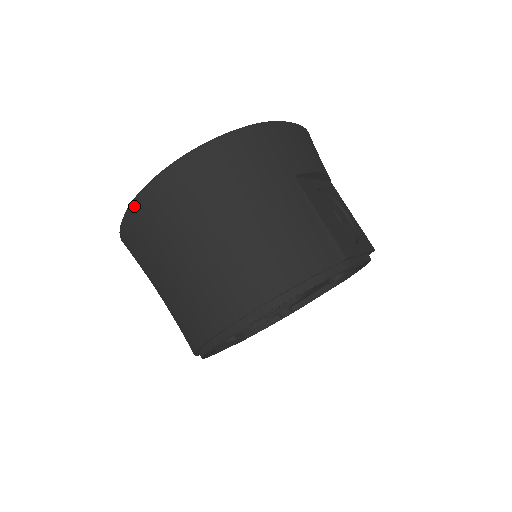
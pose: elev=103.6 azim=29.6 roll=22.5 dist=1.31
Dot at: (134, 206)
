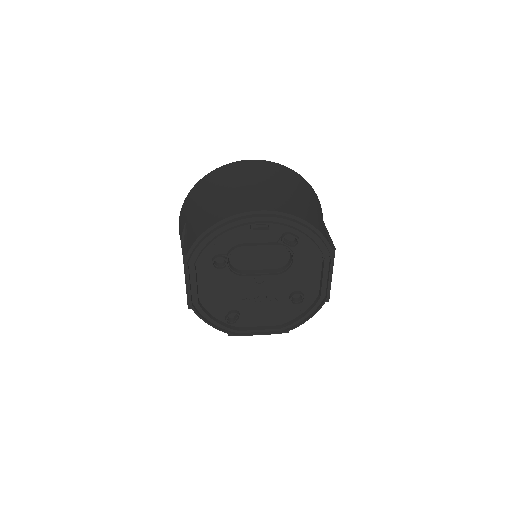
Dot at: (239, 162)
